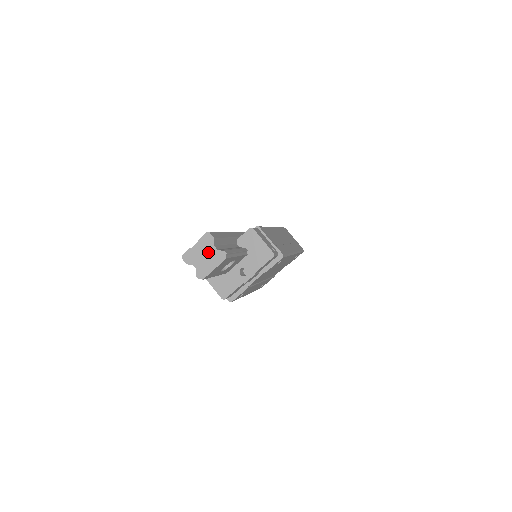
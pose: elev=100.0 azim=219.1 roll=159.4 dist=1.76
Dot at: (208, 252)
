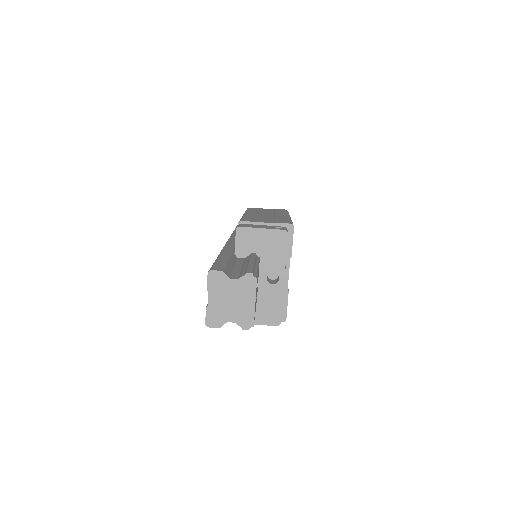
Dot at: (230, 292)
